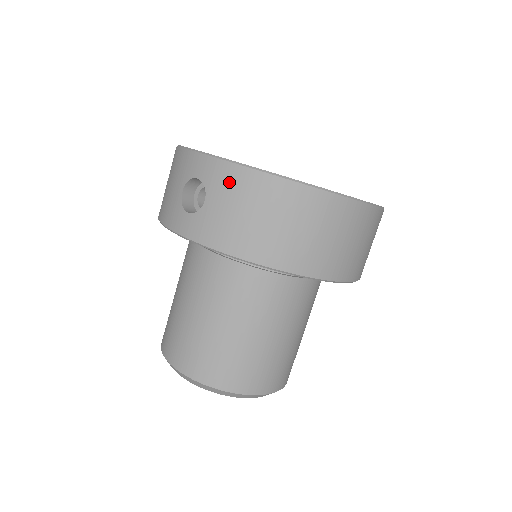
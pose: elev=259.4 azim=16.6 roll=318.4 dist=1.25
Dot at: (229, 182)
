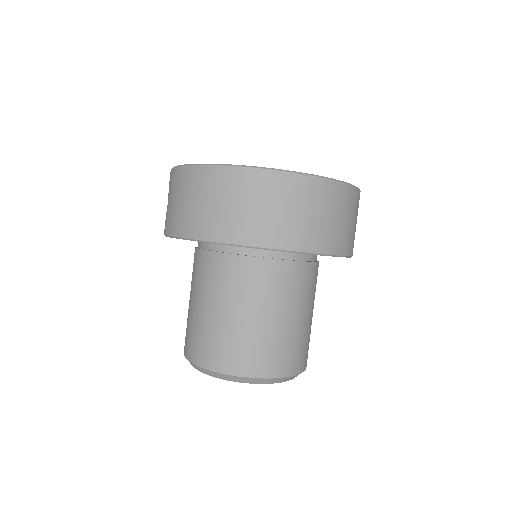
Dot at: (173, 182)
